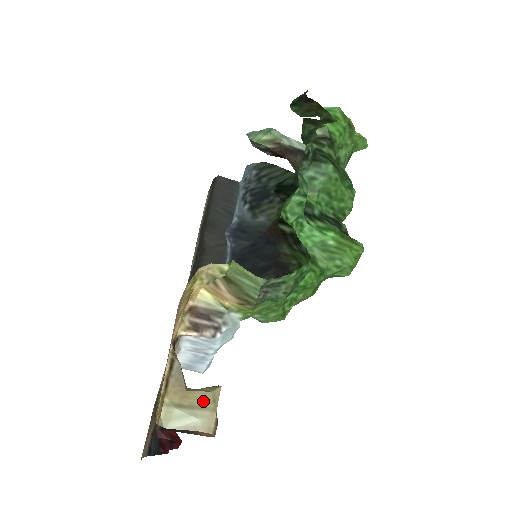
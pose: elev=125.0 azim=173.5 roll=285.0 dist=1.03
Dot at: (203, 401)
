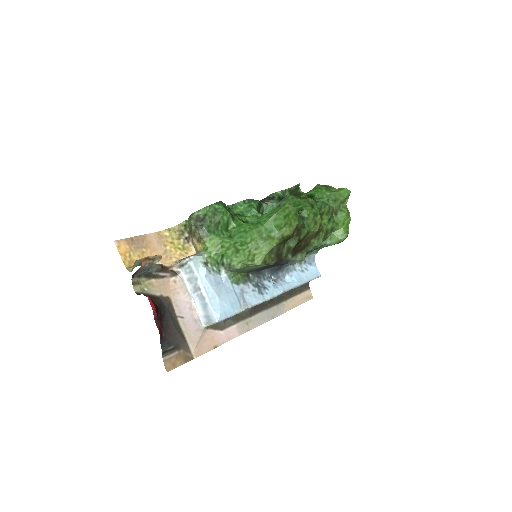
Dot at: occluded
